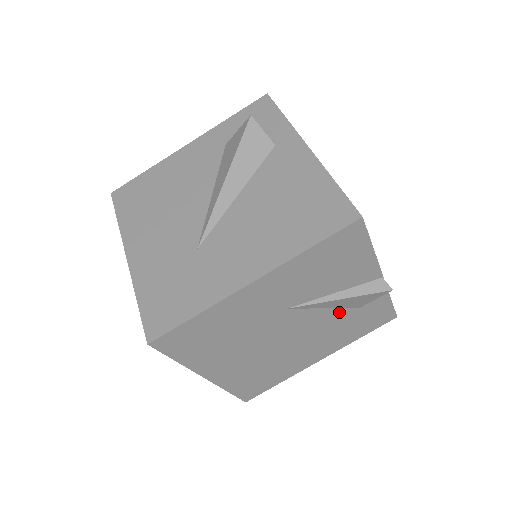
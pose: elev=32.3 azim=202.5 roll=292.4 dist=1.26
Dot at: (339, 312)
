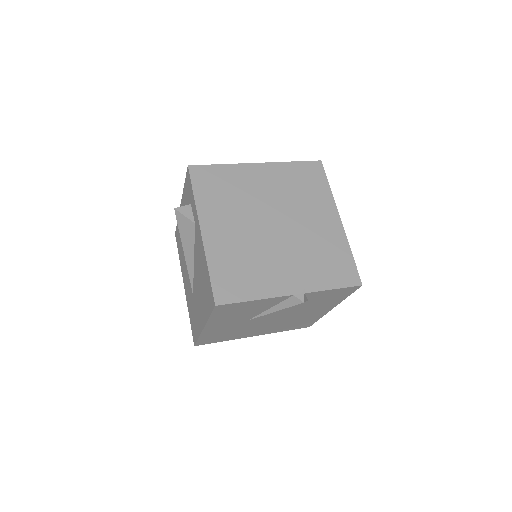
Dot at: (294, 306)
